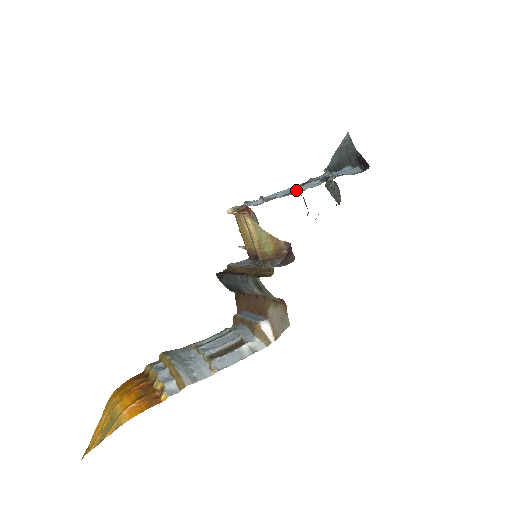
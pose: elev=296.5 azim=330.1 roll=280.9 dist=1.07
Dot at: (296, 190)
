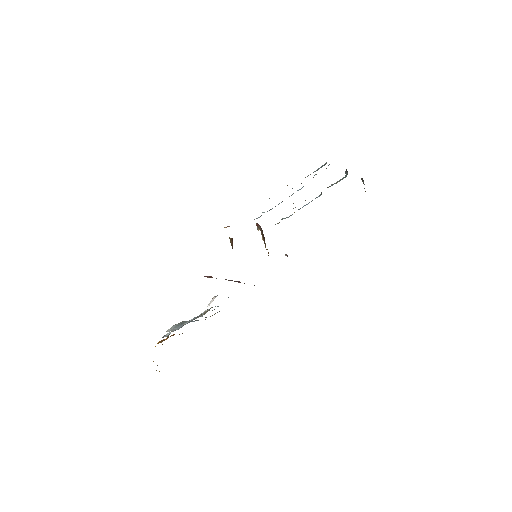
Dot at: occluded
